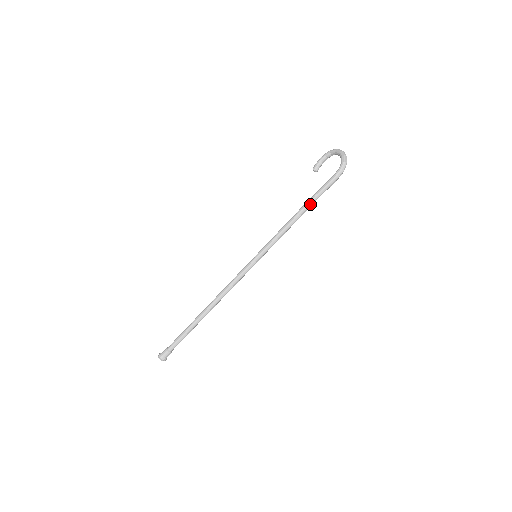
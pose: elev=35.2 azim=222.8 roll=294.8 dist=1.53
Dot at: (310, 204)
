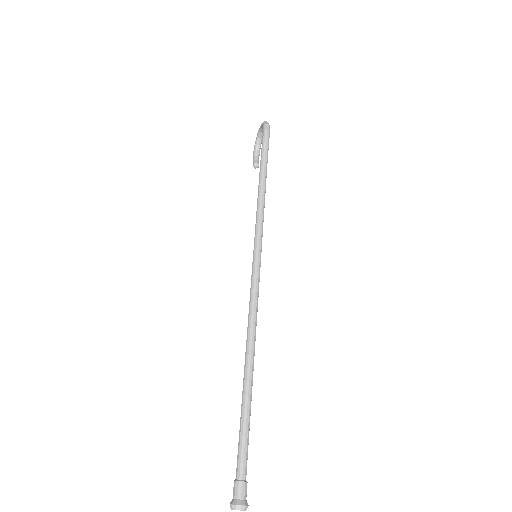
Dot at: (263, 166)
